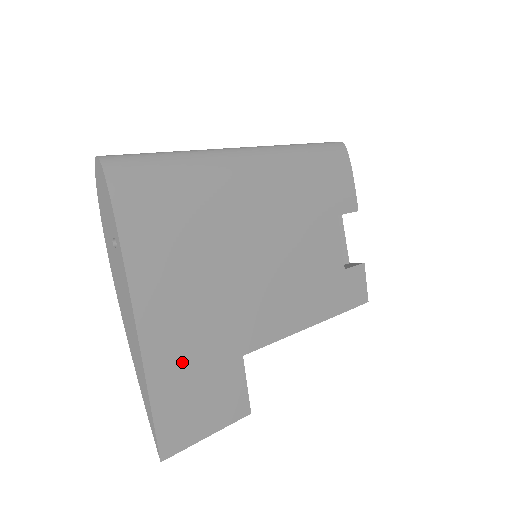
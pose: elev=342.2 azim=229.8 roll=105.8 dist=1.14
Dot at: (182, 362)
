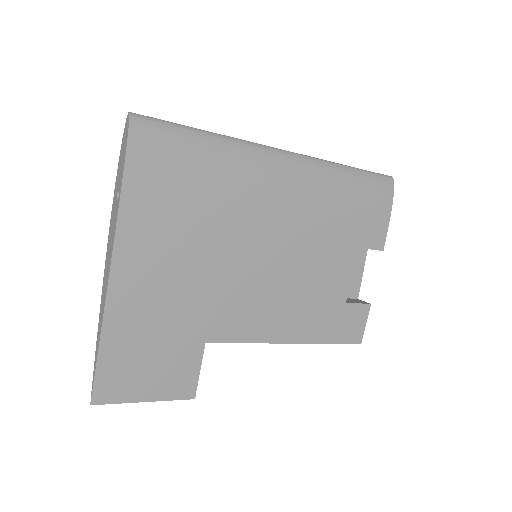
Dot at: (142, 325)
